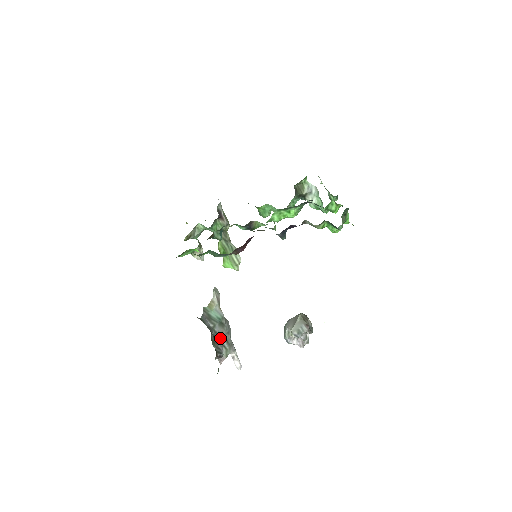
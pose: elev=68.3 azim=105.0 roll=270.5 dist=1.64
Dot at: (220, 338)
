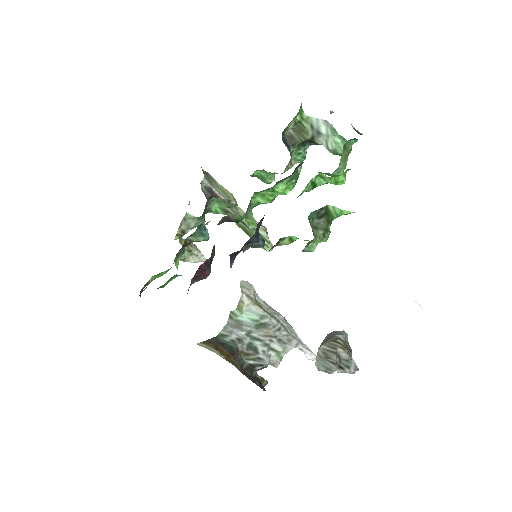
Dot at: (262, 343)
